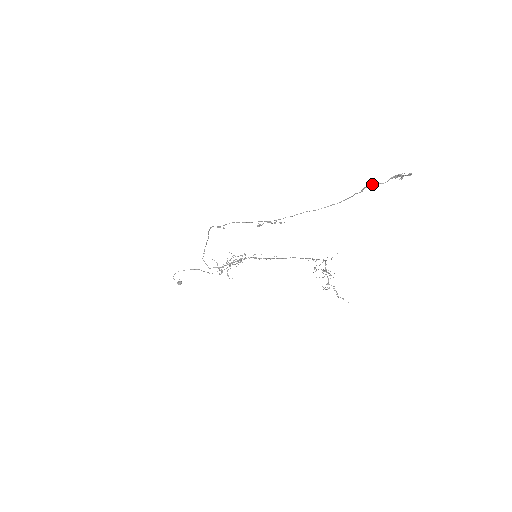
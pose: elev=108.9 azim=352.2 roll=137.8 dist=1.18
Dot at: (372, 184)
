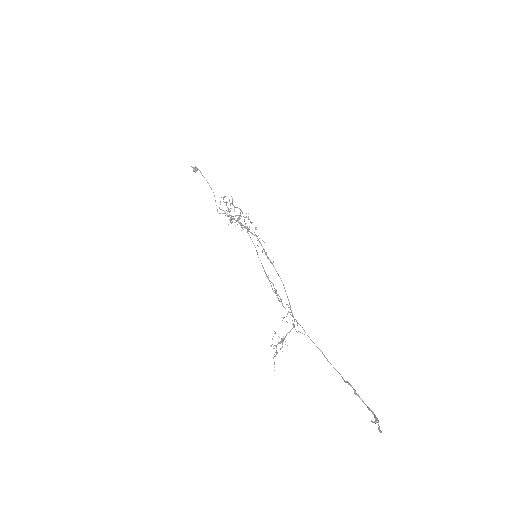
Dot at: (355, 393)
